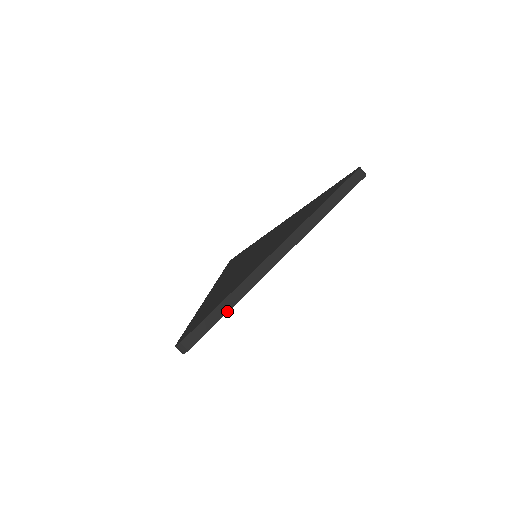
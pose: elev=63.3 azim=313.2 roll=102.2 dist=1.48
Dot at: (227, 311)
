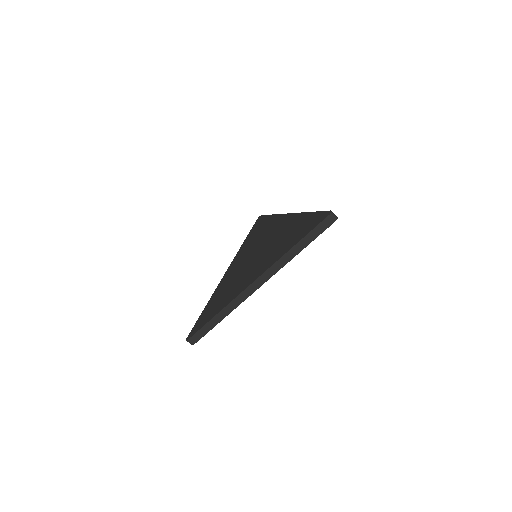
Dot at: (219, 322)
